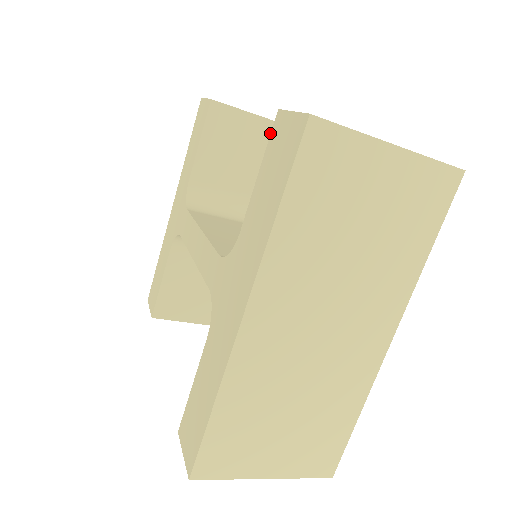
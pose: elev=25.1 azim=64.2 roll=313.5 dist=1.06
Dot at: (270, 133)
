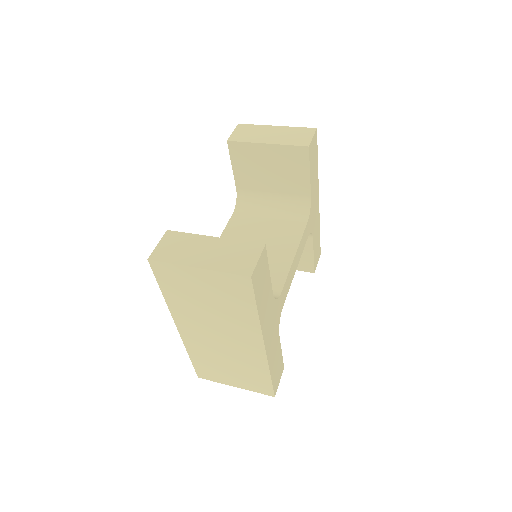
Dot at: (277, 153)
